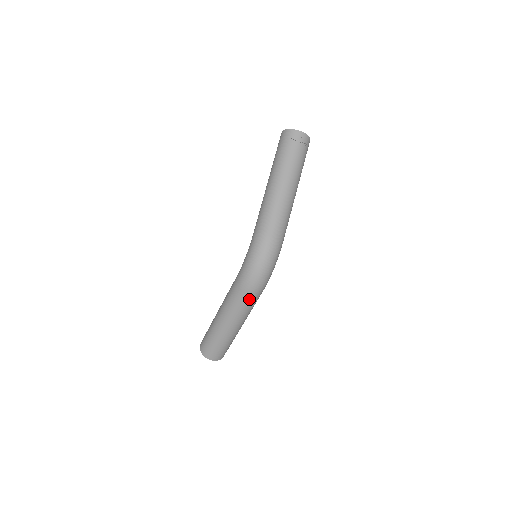
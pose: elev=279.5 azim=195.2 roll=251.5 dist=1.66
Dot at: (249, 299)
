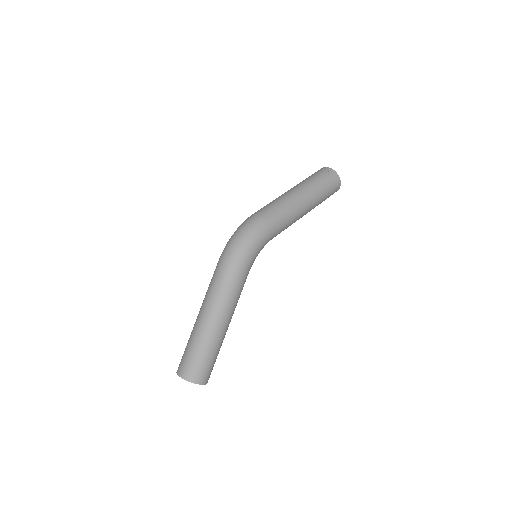
Dot at: (222, 271)
